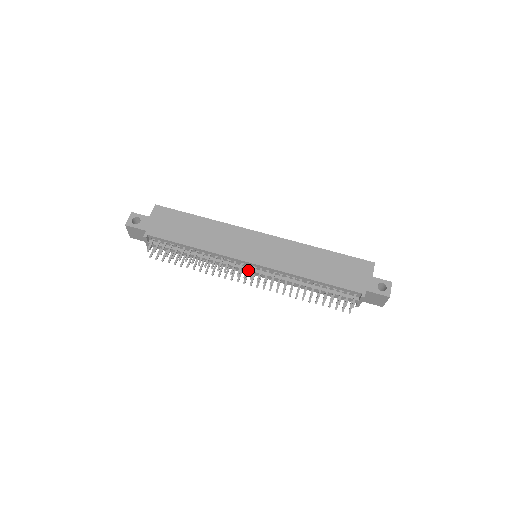
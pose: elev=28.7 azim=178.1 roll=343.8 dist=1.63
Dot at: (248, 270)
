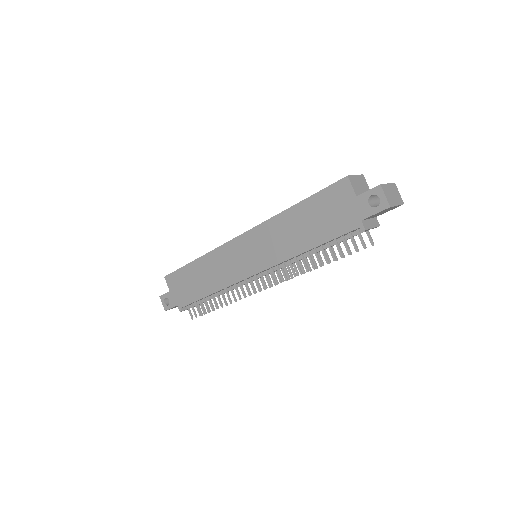
Dot at: (260, 277)
